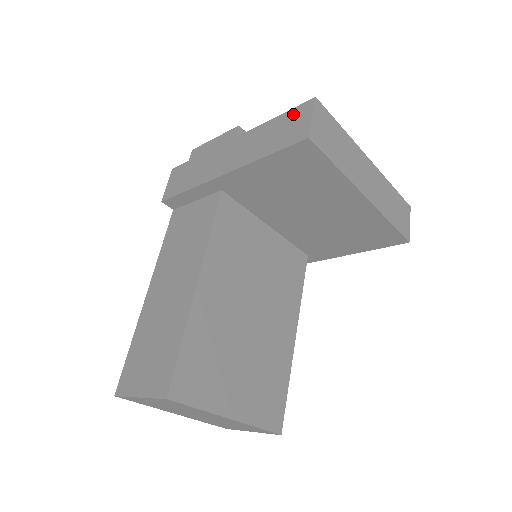
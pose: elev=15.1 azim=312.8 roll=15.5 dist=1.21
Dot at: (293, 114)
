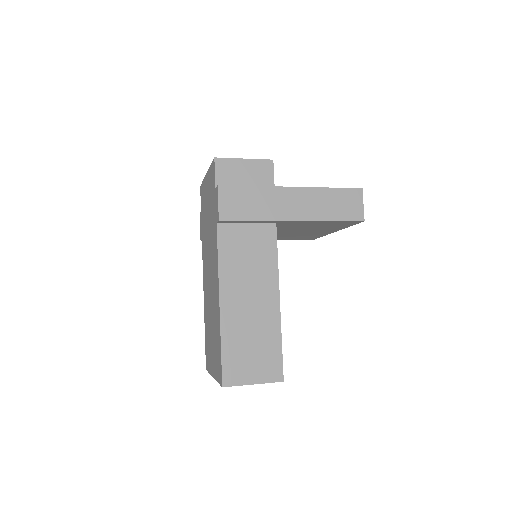
Dot at: (348, 194)
